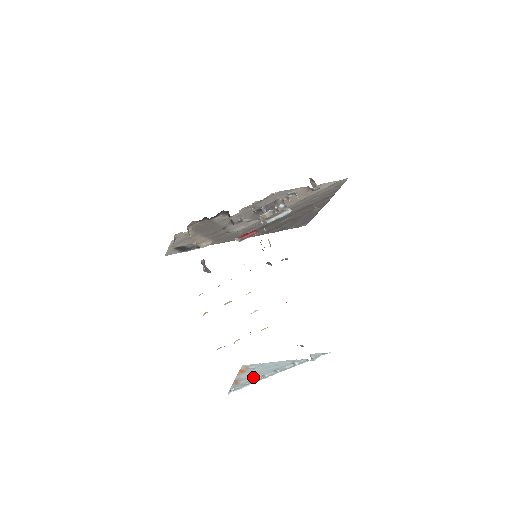
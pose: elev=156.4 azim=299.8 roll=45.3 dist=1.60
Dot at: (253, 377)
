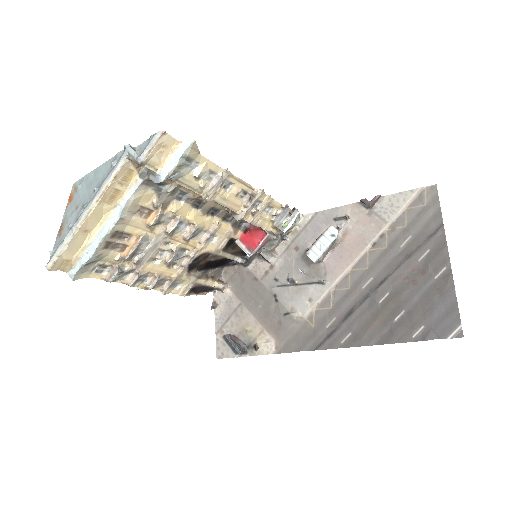
Dot at: (76, 214)
